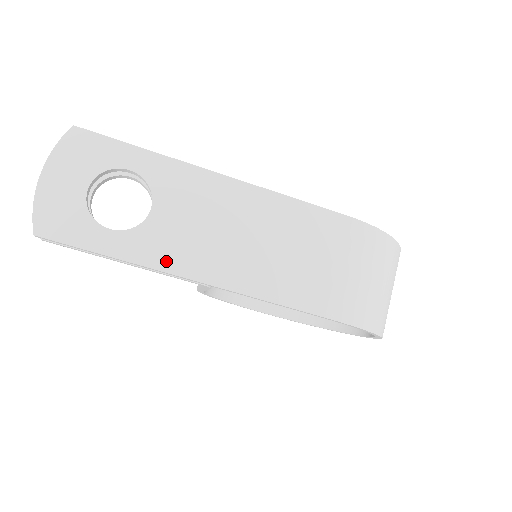
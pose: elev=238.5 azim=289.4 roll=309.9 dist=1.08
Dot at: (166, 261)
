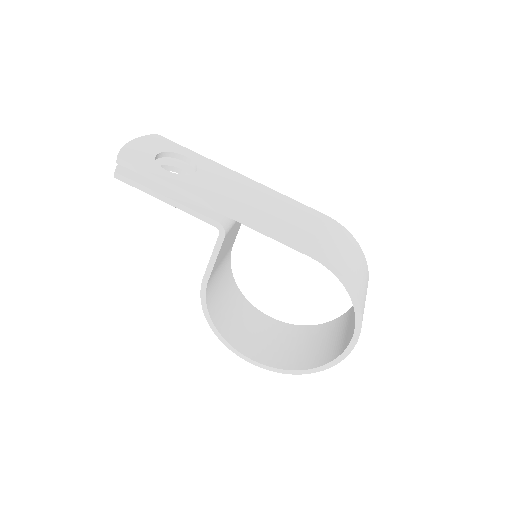
Dot at: (201, 193)
